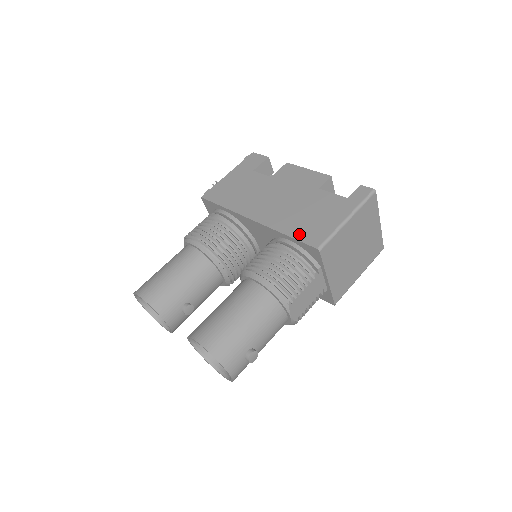
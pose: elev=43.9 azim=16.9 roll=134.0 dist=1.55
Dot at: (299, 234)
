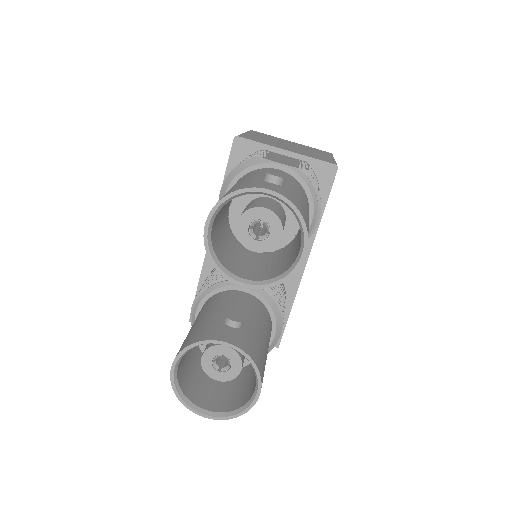
Dot at: occluded
